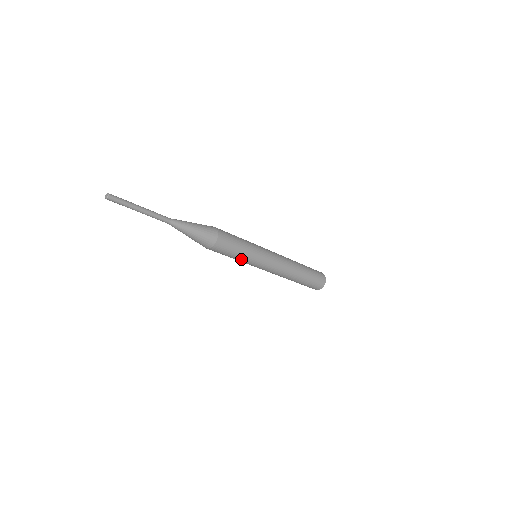
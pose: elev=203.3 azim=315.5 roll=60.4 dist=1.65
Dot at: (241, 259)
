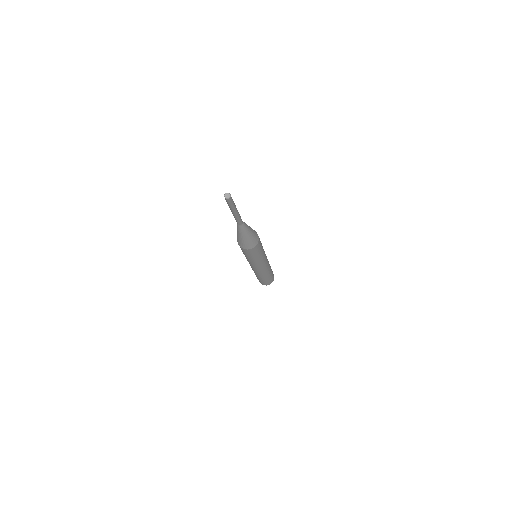
Dot at: (259, 257)
